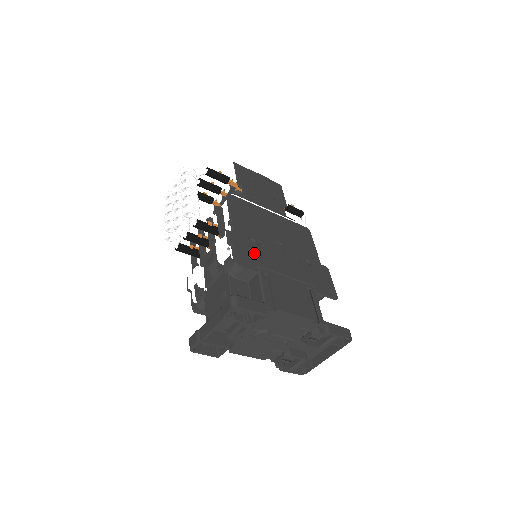
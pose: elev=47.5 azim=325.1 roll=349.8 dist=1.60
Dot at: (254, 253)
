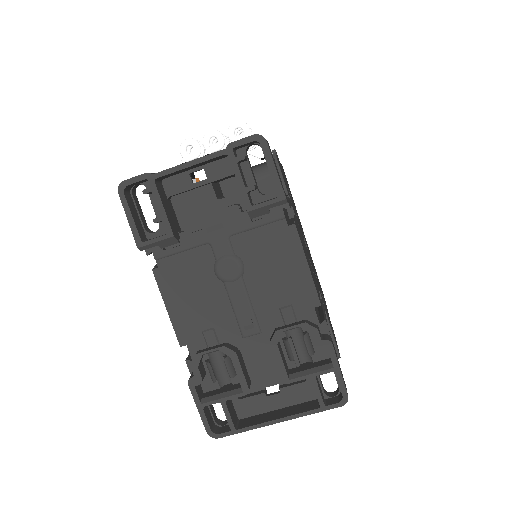
Dot at: occluded
